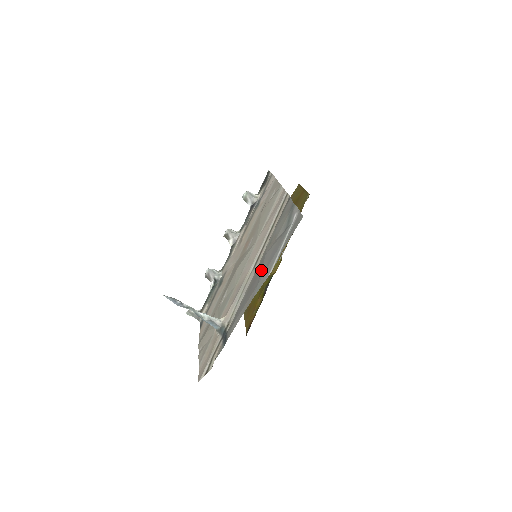
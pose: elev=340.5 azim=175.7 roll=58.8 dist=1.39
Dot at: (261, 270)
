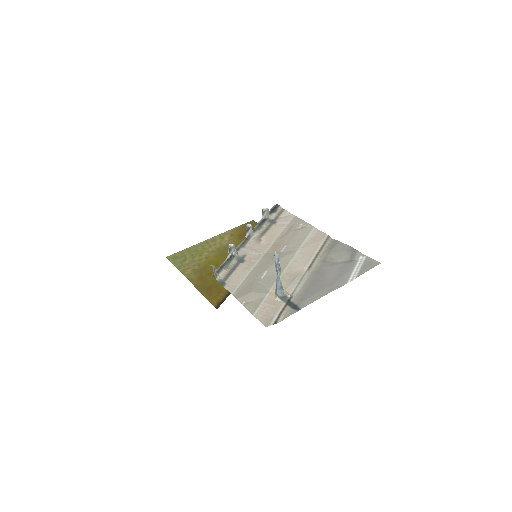
Dot at: (330, 275)
